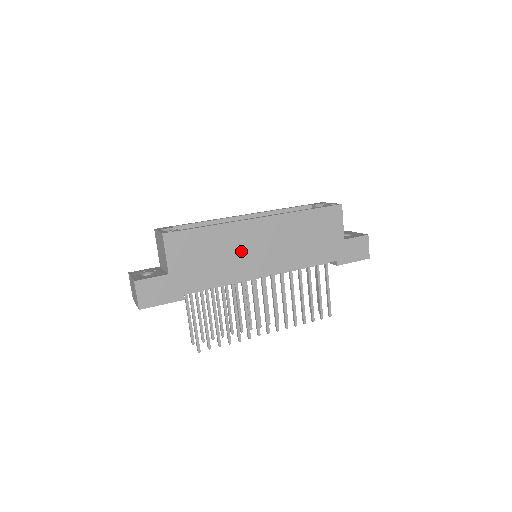
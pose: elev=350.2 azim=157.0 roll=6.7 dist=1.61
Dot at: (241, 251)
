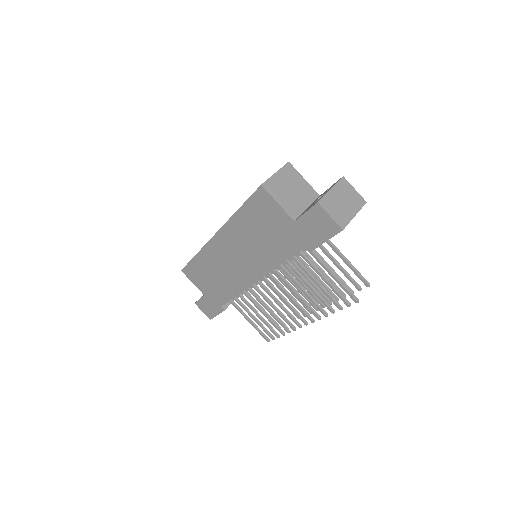
Dot at: (225, 267)
